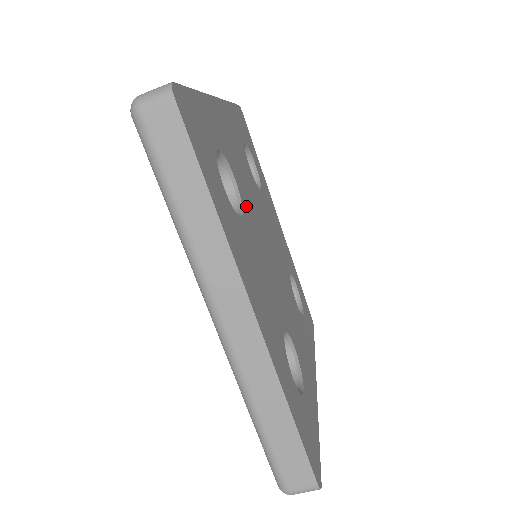
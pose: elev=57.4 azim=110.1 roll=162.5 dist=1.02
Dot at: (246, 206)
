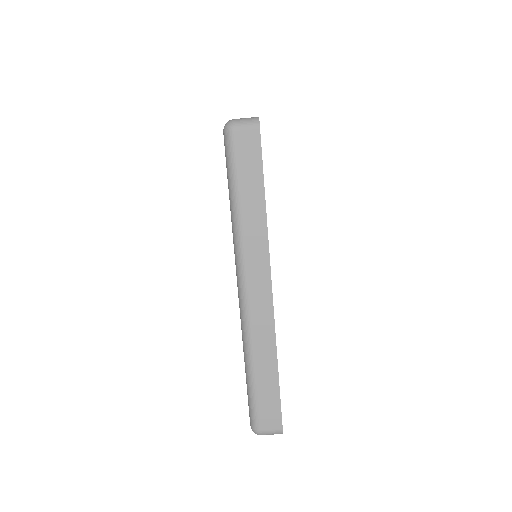
Dot at: occluded
